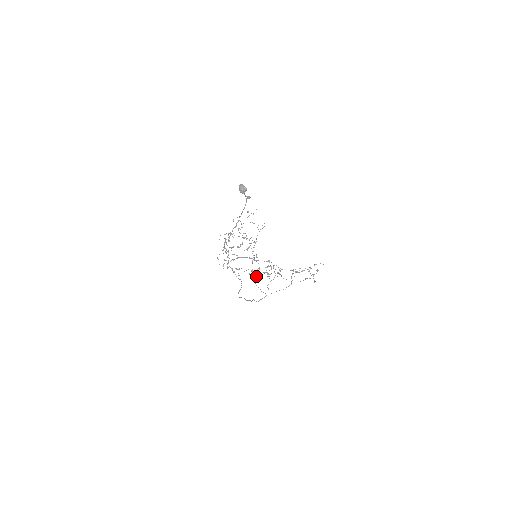
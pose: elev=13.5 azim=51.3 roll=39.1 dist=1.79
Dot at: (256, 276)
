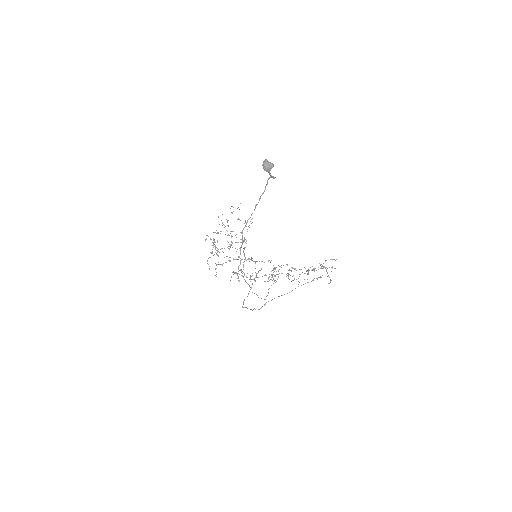
Dot at: occluded
